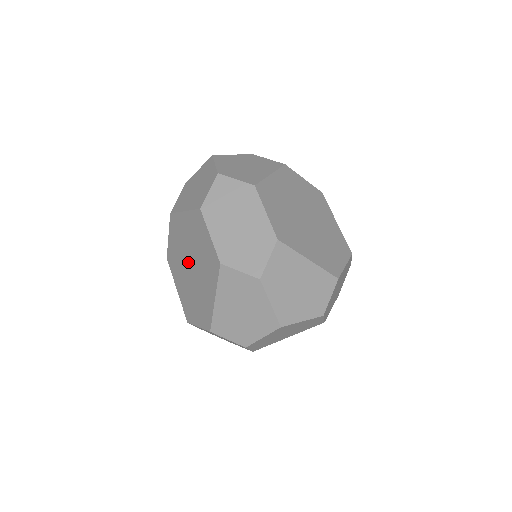
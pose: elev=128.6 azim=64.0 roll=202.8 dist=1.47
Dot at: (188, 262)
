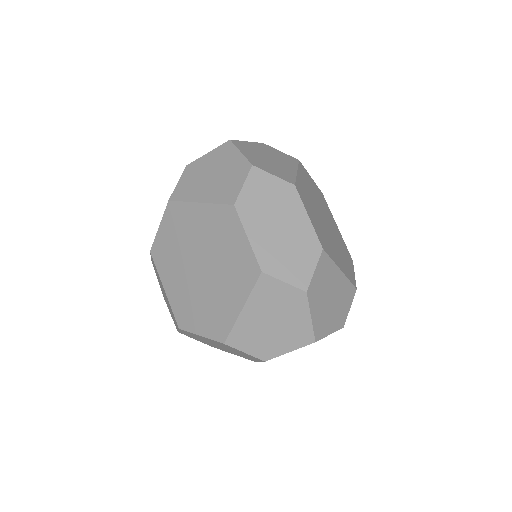
Dot at: (195, 262)
